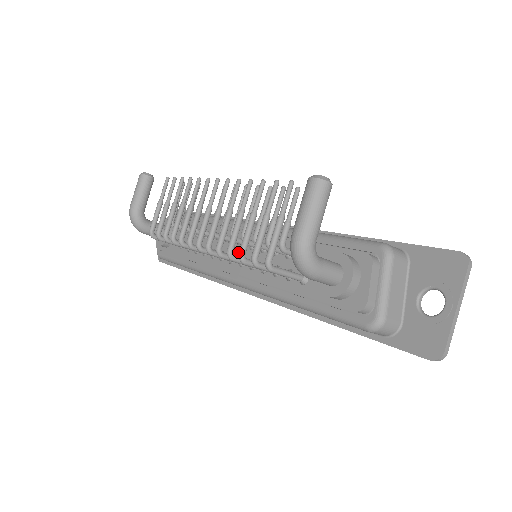
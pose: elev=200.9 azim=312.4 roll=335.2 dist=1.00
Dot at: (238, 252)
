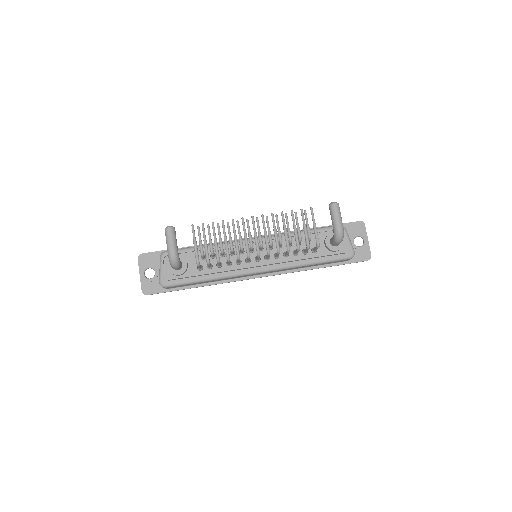
Dot at: (261, 254)
